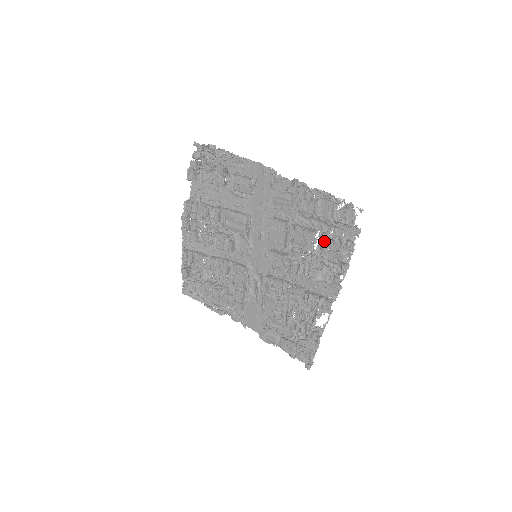
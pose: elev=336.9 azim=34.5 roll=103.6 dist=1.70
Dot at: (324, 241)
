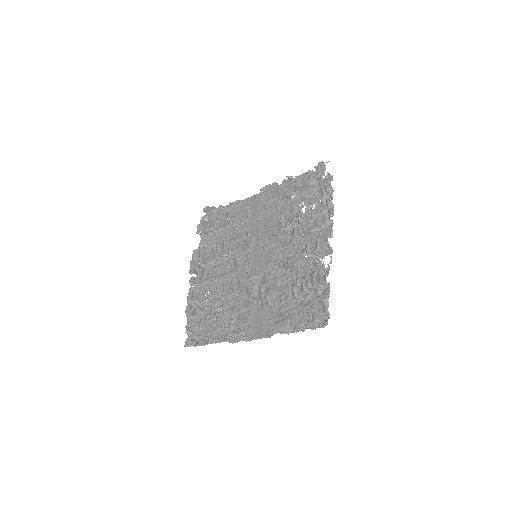
Dot at: (308, 199)
